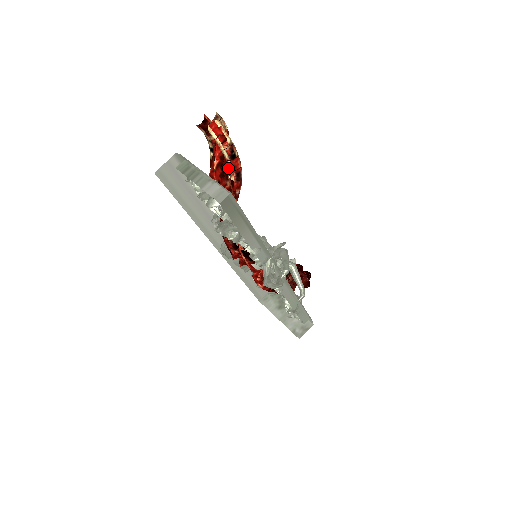
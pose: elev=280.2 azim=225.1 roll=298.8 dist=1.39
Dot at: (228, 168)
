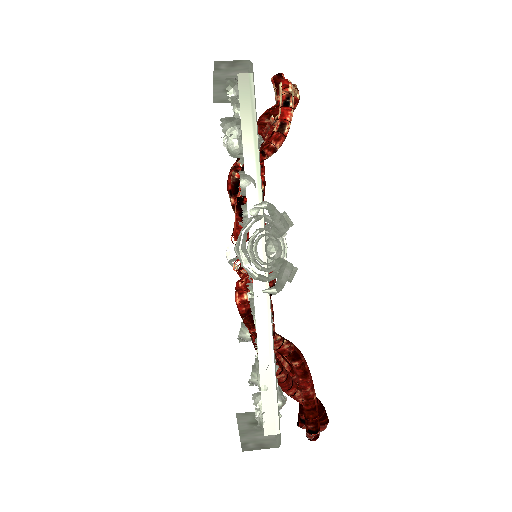
Dot at: occluded
